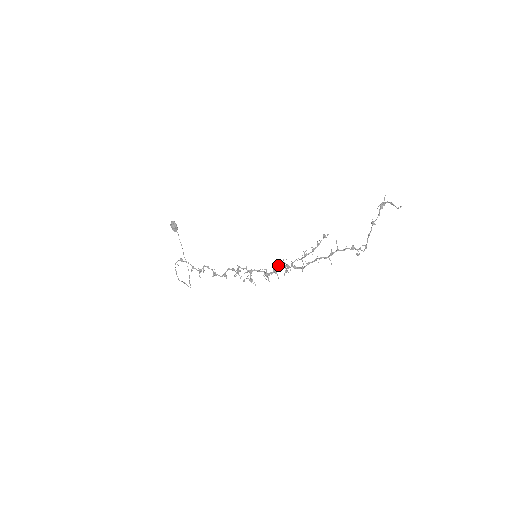
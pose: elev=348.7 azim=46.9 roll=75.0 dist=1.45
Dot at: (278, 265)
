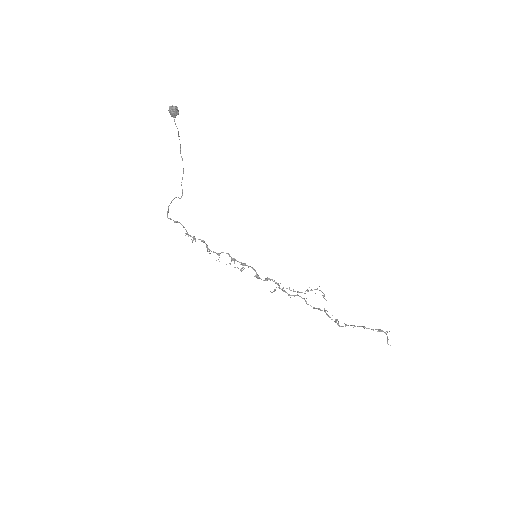
Dot at: occluded
